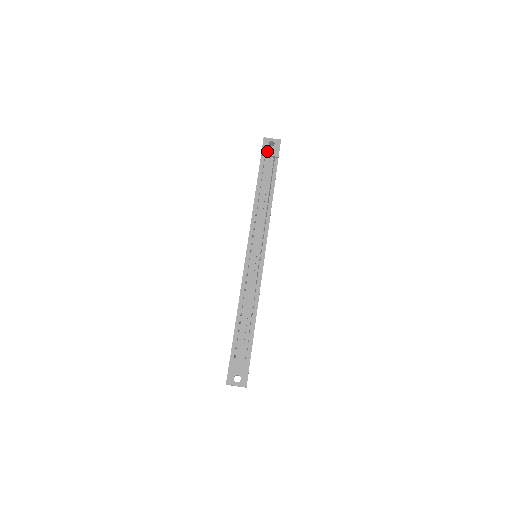
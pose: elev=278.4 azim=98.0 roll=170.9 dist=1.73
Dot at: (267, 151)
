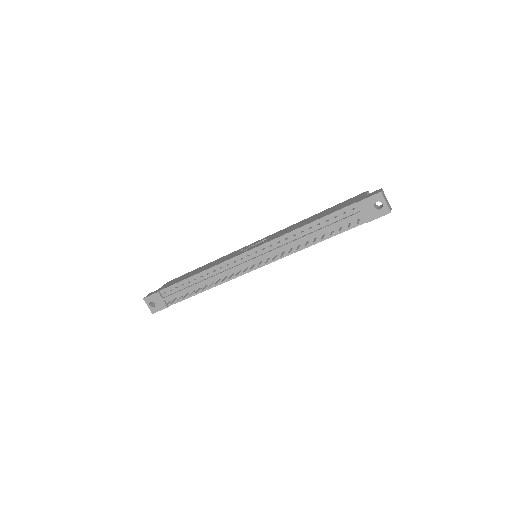
Dot at: (365, 207)
